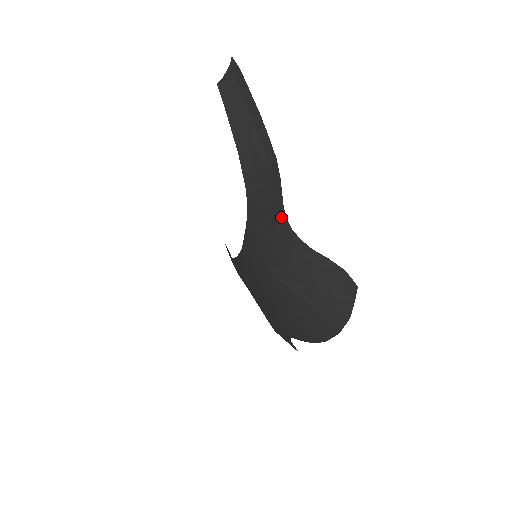
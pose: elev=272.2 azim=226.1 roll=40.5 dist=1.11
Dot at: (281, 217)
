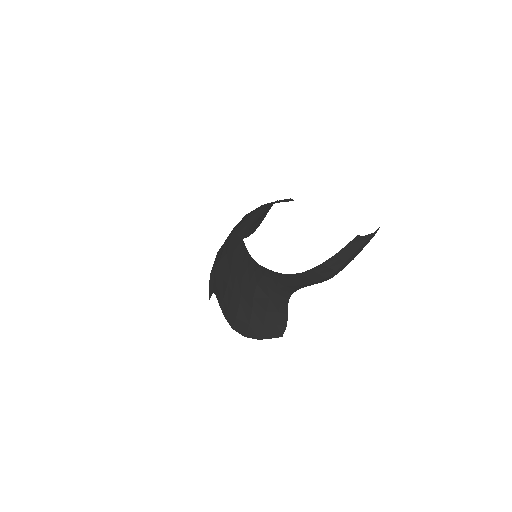
Dot at: (297, 288)
